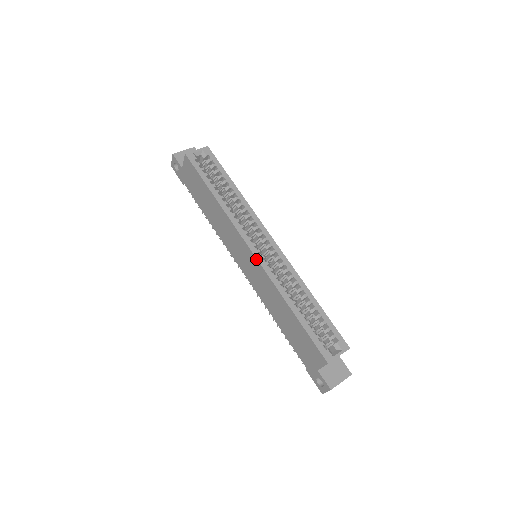
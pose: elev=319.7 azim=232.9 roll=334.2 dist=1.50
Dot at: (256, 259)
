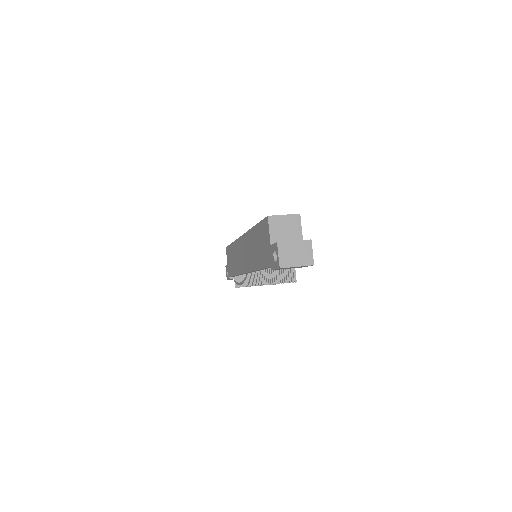
Dot at: (243, 235)
